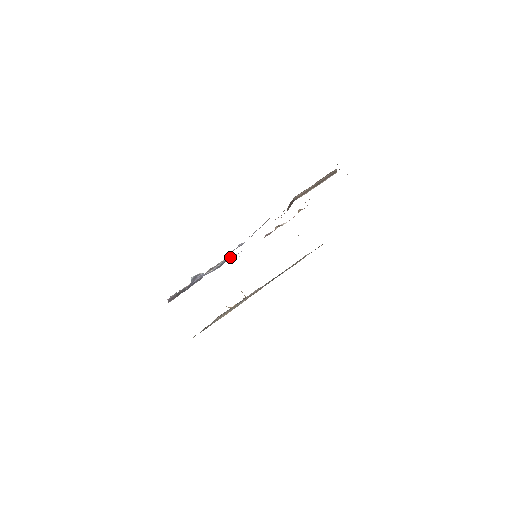
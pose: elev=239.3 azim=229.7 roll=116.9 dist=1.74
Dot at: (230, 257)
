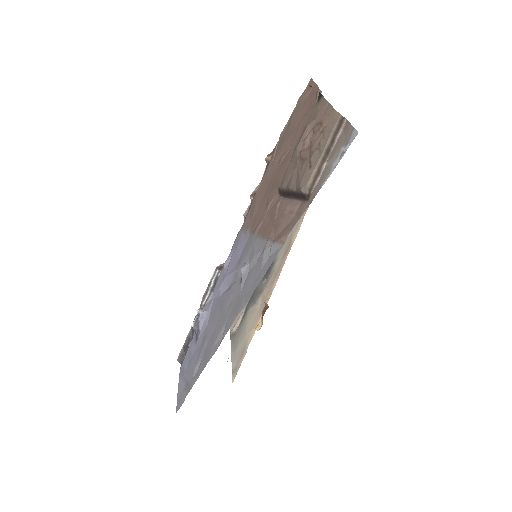
Dot at: (218, 268)
